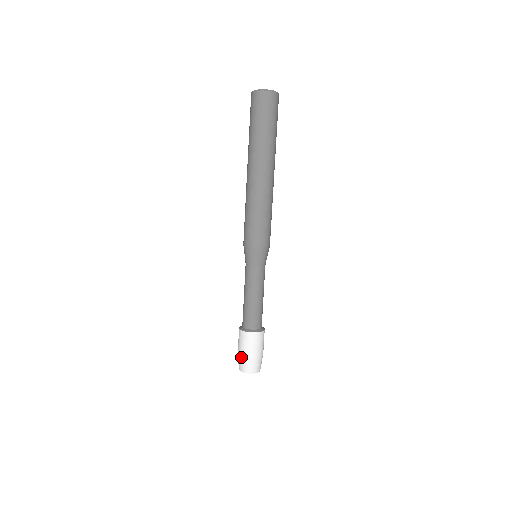
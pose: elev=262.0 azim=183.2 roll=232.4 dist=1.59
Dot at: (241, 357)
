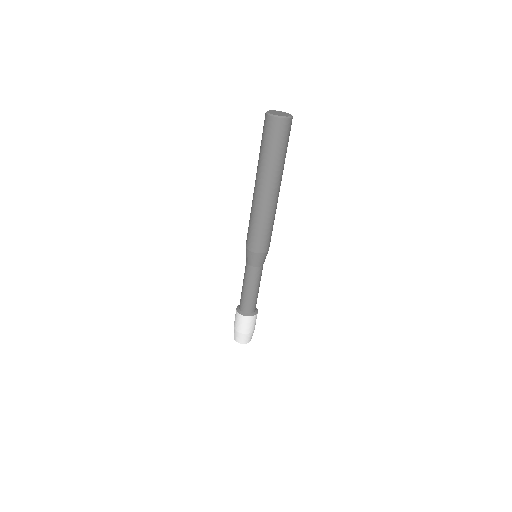
Dot at: (244, 335)
